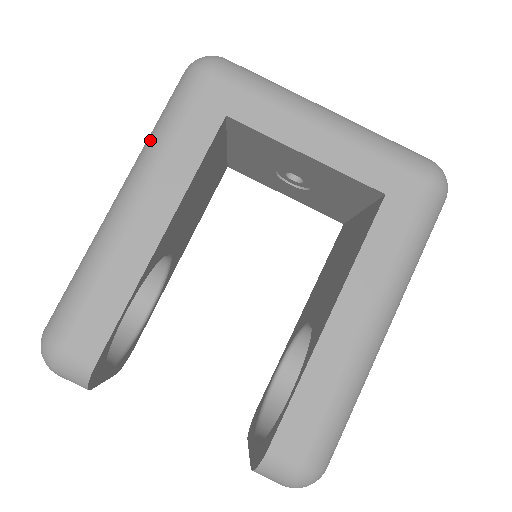
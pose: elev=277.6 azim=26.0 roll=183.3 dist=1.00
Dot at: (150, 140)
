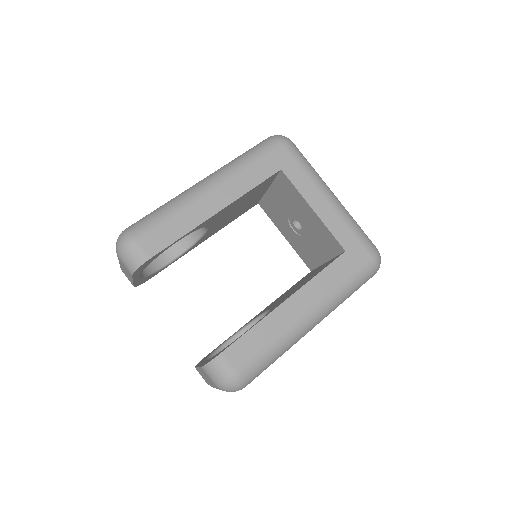
Dot at: (235, 161)
